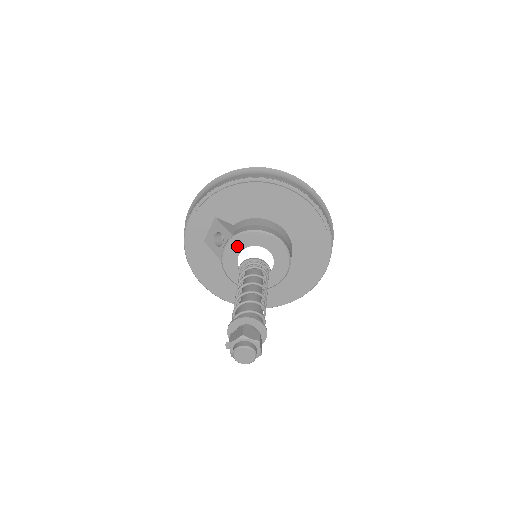
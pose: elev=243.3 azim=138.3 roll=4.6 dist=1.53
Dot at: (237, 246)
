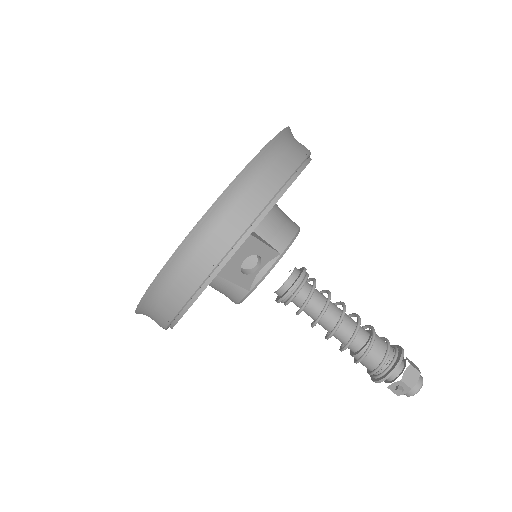
Dot at: occluded
